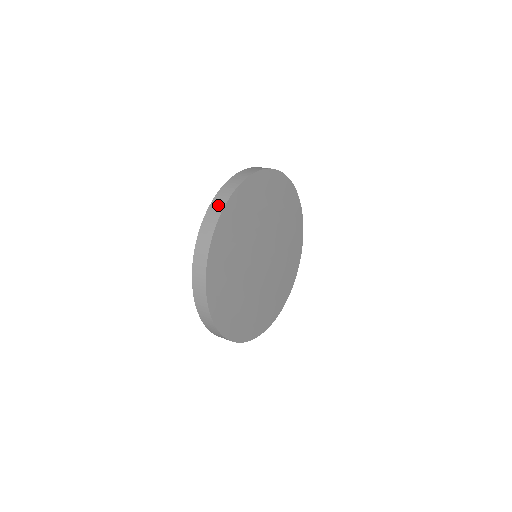
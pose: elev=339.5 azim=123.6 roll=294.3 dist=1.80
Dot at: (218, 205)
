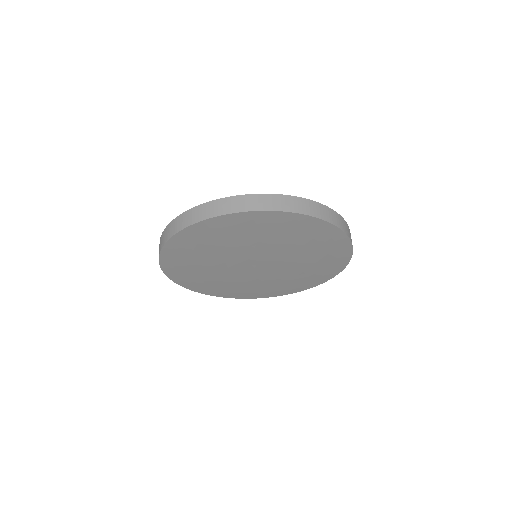
Dot at: occluded
